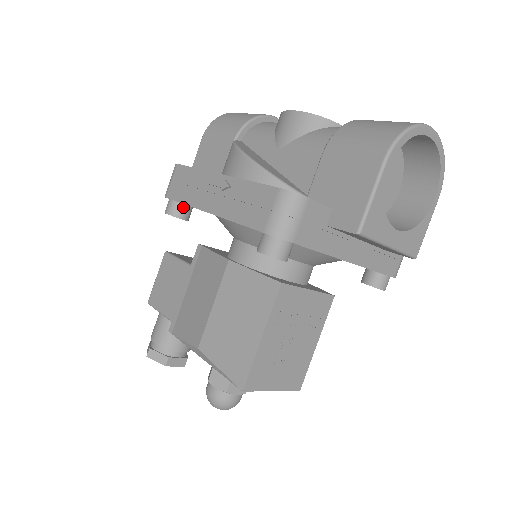
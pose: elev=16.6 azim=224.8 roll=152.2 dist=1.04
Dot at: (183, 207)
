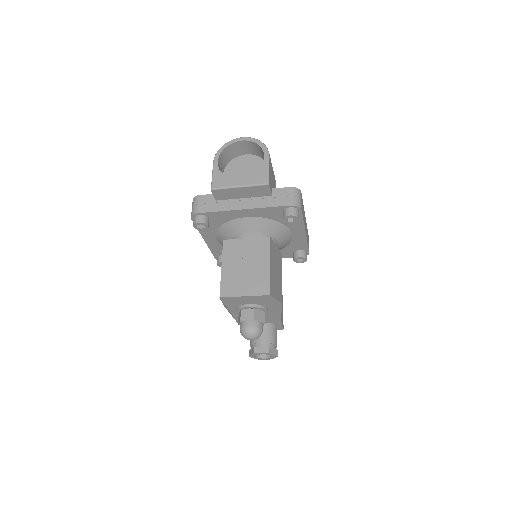
Dot at: (220, 257)
